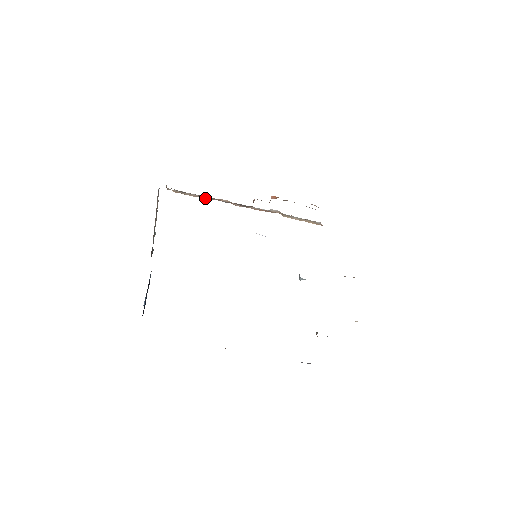
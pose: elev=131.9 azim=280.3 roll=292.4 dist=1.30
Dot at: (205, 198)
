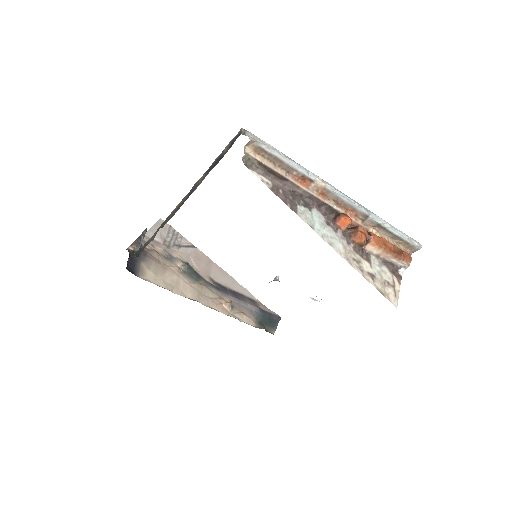
Dot at: (292, 173)
